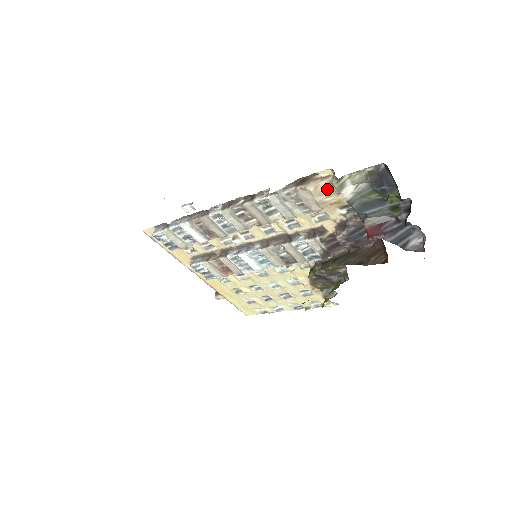
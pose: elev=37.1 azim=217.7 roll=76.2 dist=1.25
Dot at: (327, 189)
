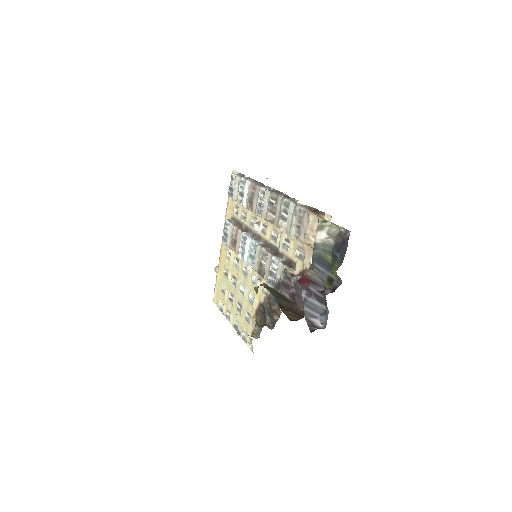
Dot at: occluded
